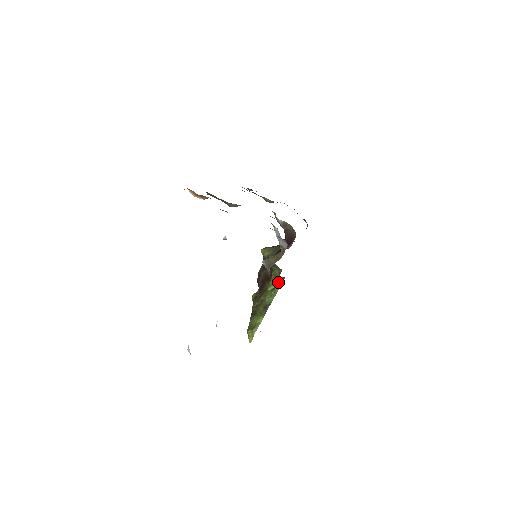
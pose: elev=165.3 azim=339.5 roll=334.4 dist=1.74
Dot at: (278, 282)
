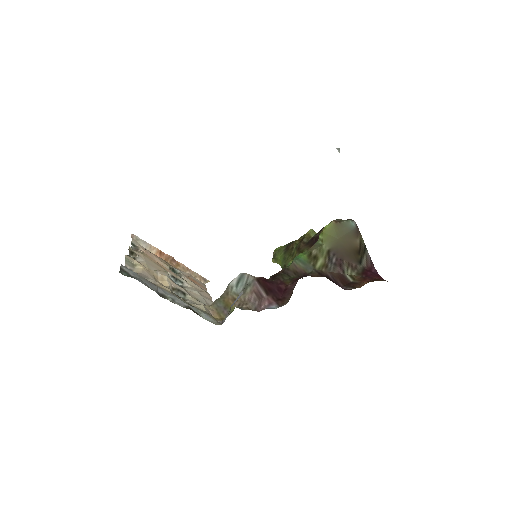
Dot at: occluded
